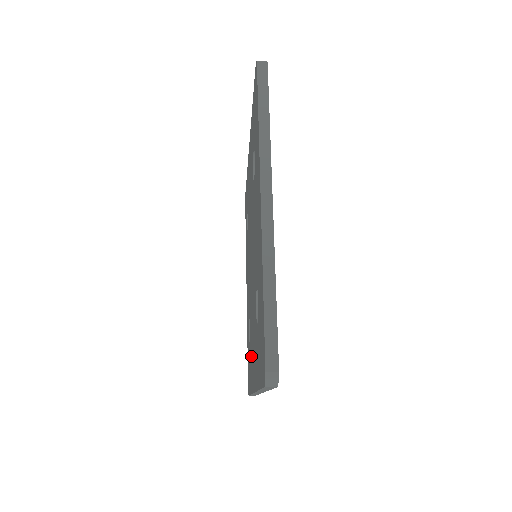
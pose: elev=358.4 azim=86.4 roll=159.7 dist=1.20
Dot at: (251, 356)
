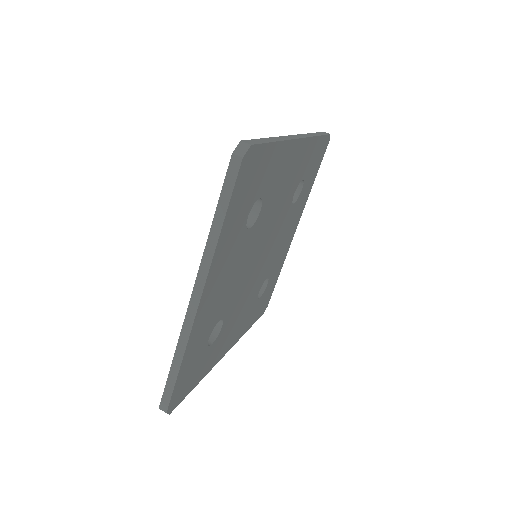
Dot at: occluded
